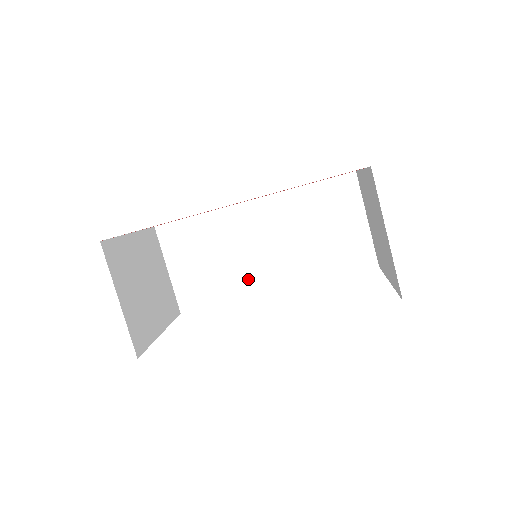
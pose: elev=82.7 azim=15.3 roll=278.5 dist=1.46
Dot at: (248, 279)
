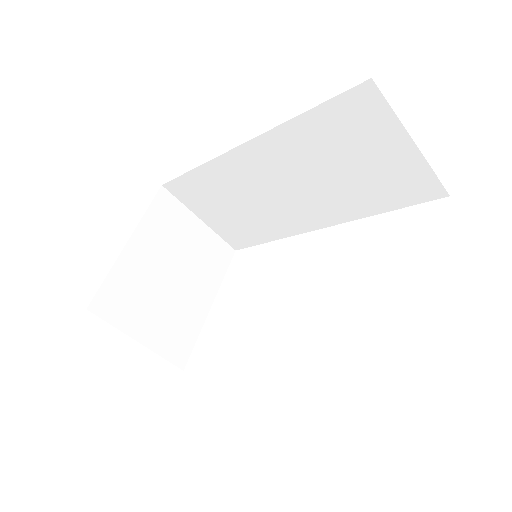
Dot at: (284, 221)
